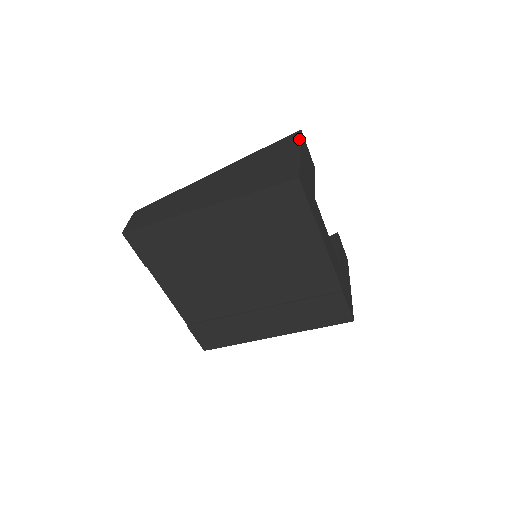
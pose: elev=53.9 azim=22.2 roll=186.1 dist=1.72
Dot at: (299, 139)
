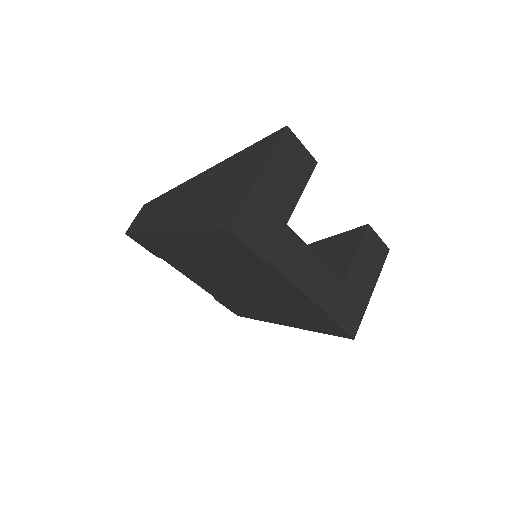
Dot at: (273, 147)
